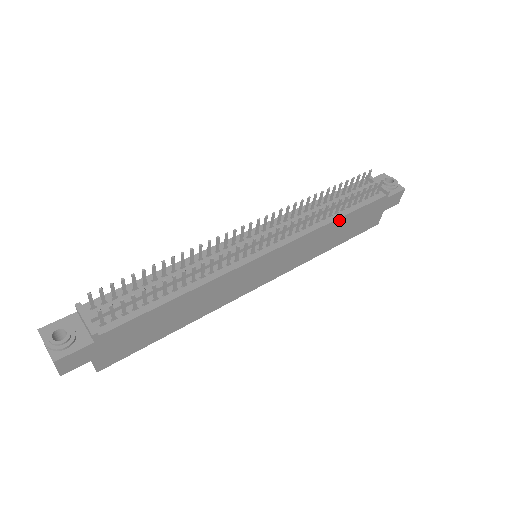
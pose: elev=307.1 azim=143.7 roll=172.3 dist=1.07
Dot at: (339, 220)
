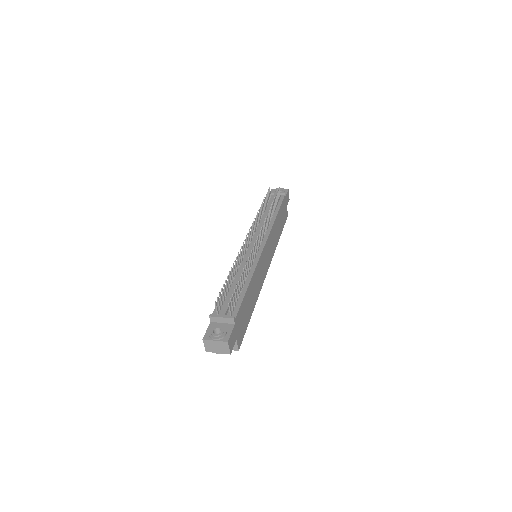
Dot at: (277, 217)
